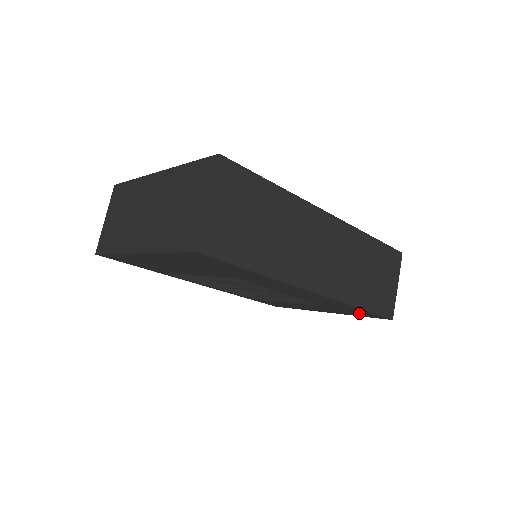
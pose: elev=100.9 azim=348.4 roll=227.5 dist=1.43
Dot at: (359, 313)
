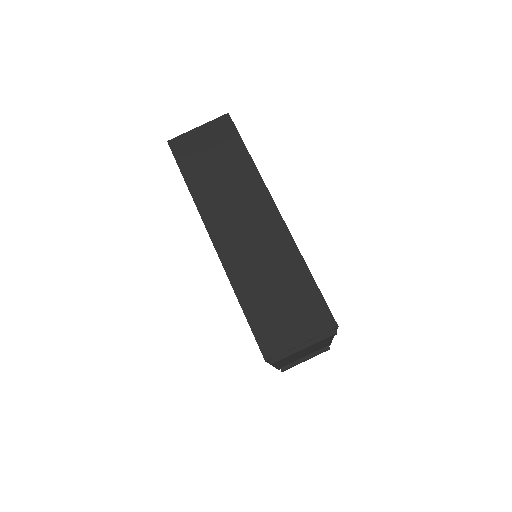
Dot at: occluded
